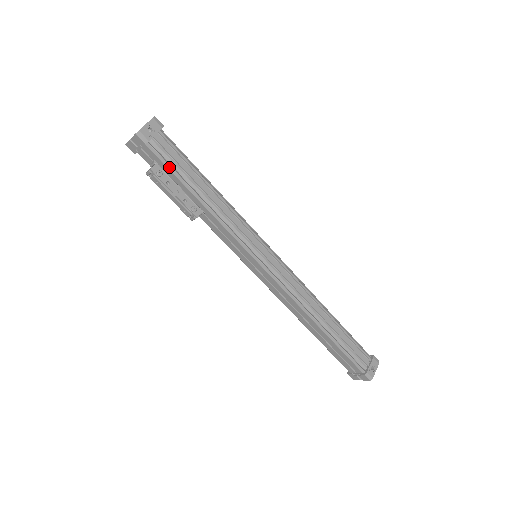
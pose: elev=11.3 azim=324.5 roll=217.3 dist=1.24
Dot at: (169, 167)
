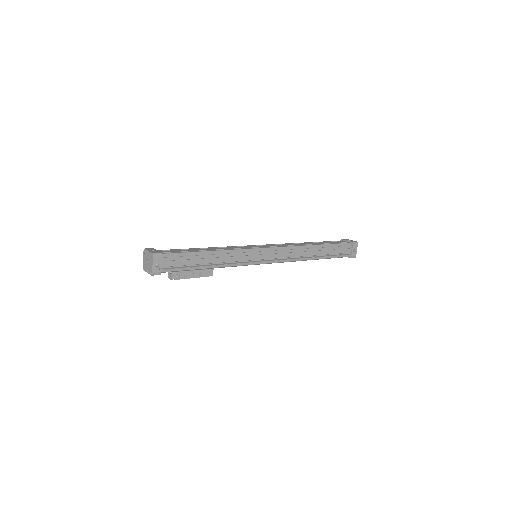
Dot at: occluded
